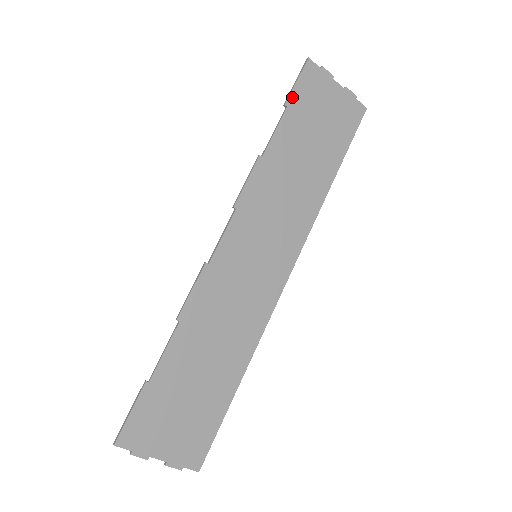
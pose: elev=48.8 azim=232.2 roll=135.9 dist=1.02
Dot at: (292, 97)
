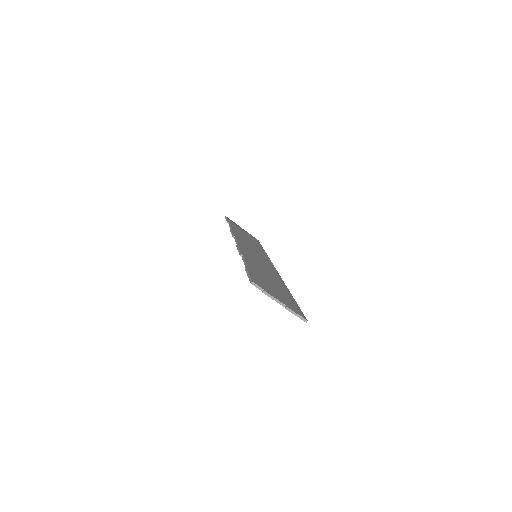
Dot at: (229, 221)
